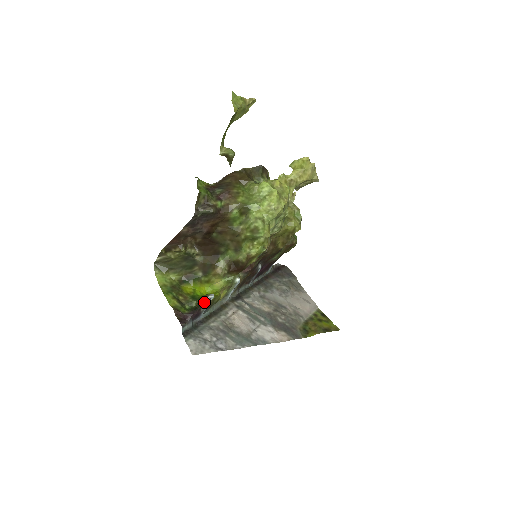
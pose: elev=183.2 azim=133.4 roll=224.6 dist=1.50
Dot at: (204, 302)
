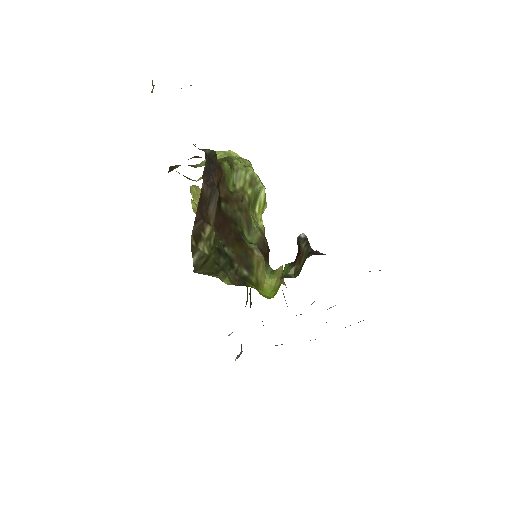
Dot at: (307, 239)
